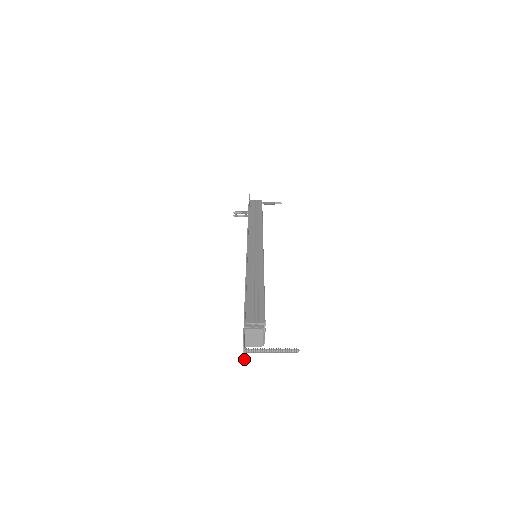
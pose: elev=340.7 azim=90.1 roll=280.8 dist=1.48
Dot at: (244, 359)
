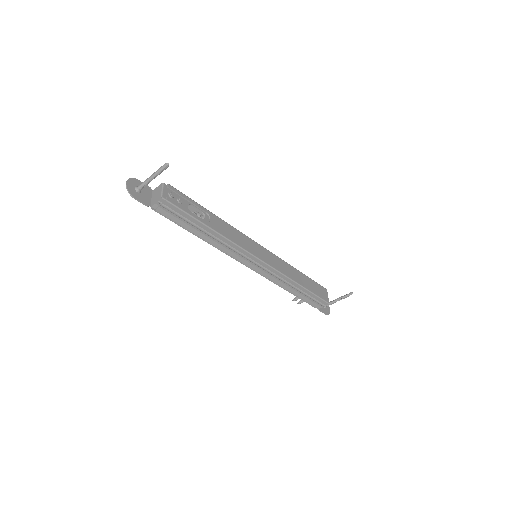
Dot at: (133, 192)
